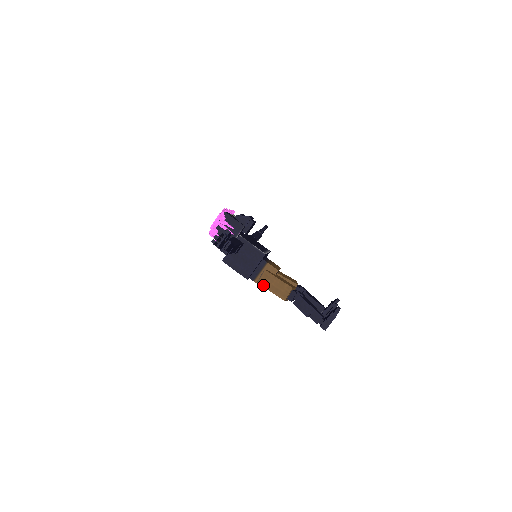
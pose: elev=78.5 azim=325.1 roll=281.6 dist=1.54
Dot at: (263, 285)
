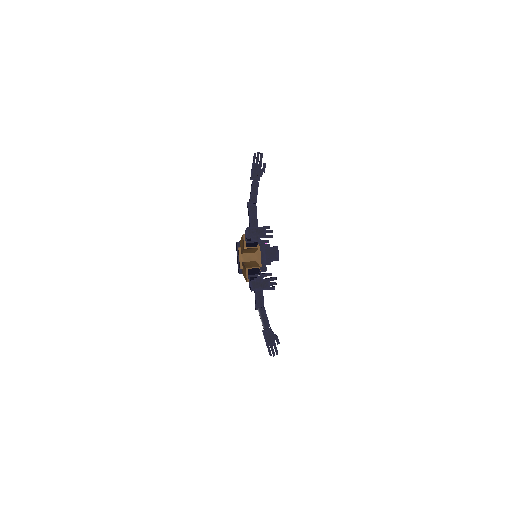
Dot at: occluded
